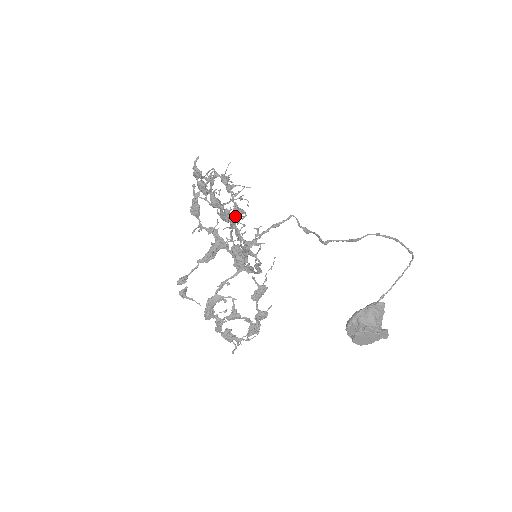
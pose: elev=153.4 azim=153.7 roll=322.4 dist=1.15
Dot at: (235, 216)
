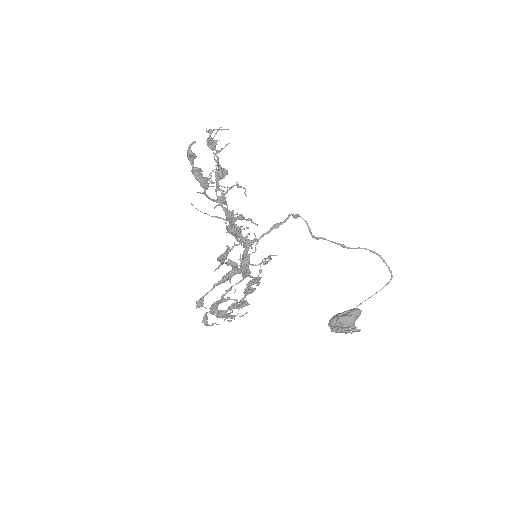
Dot at: (218, 178)
